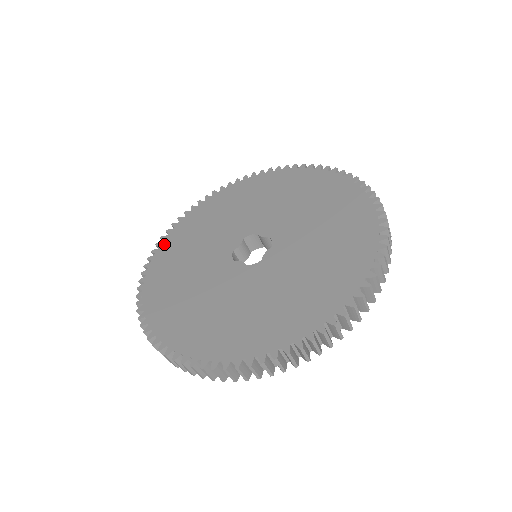
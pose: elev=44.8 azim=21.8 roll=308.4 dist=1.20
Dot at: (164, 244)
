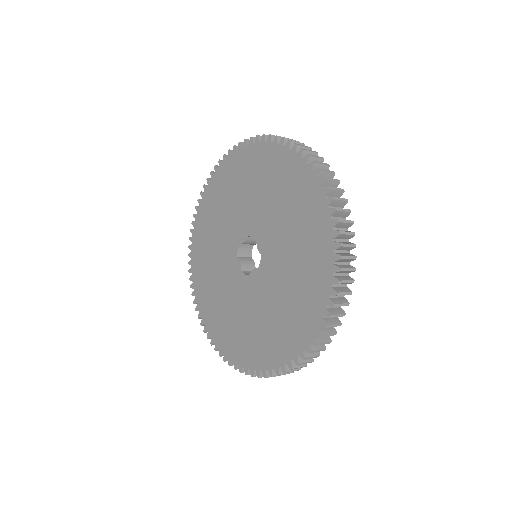
Dot at: (210, 185)
